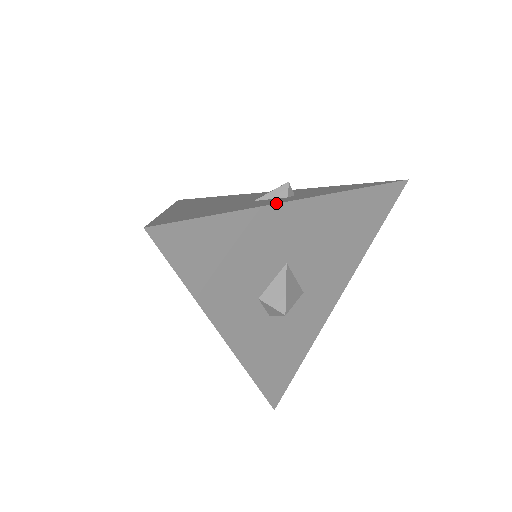
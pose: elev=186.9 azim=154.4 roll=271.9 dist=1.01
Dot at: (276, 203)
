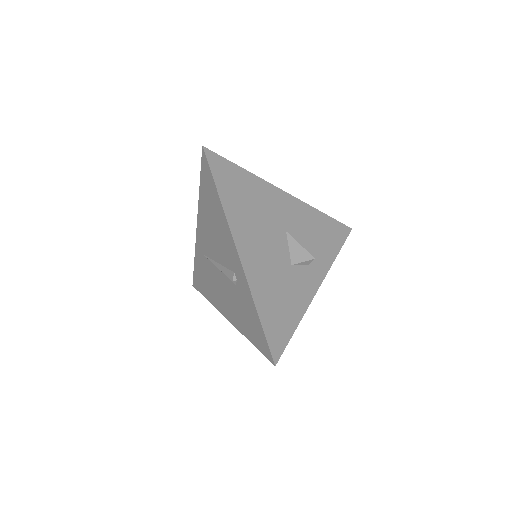
Dot at: occluded
